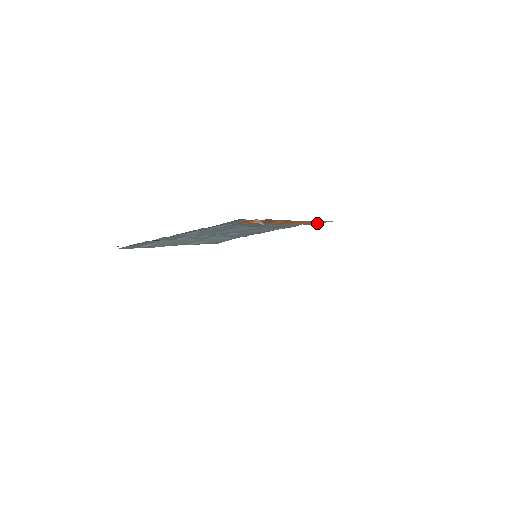
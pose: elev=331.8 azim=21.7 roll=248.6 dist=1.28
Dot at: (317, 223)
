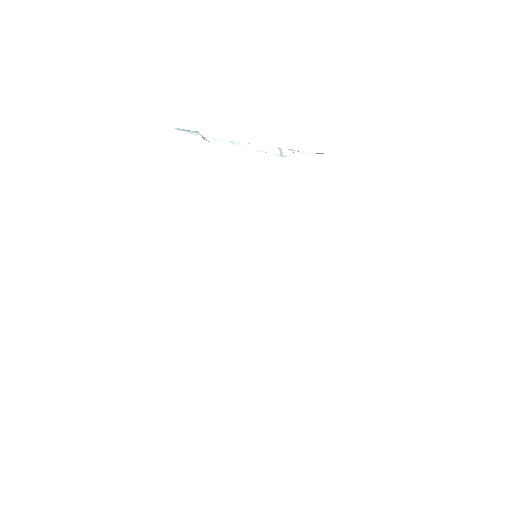
Dot at: occluded
